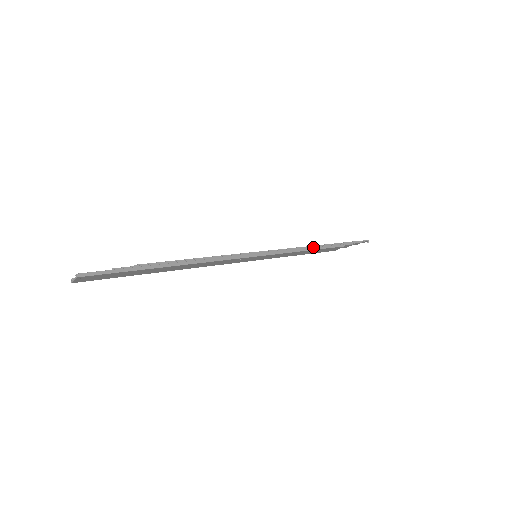
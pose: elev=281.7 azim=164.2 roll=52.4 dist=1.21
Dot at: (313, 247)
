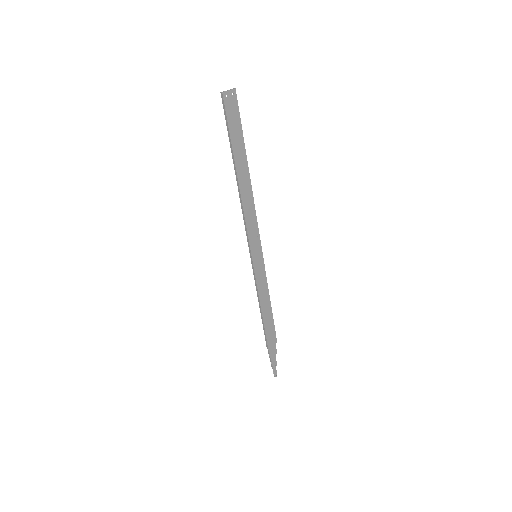
Dot at: (270, 307)
